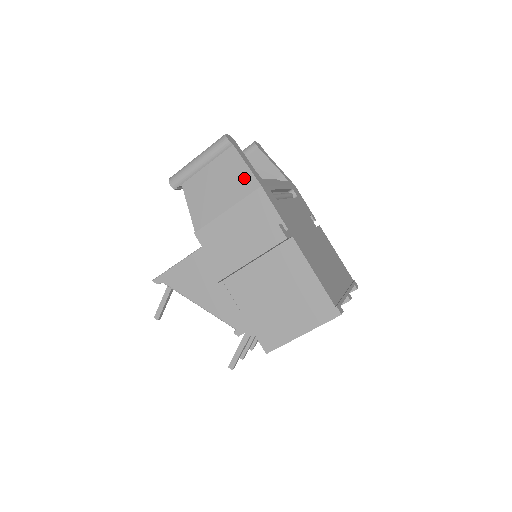
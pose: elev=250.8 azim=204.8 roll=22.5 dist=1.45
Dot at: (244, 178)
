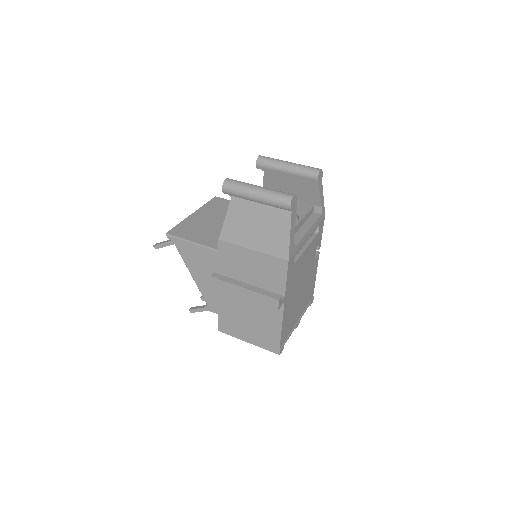
Dot at: (281, 243)
